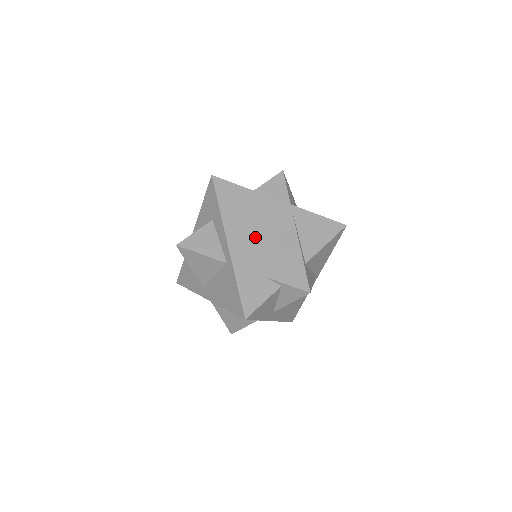
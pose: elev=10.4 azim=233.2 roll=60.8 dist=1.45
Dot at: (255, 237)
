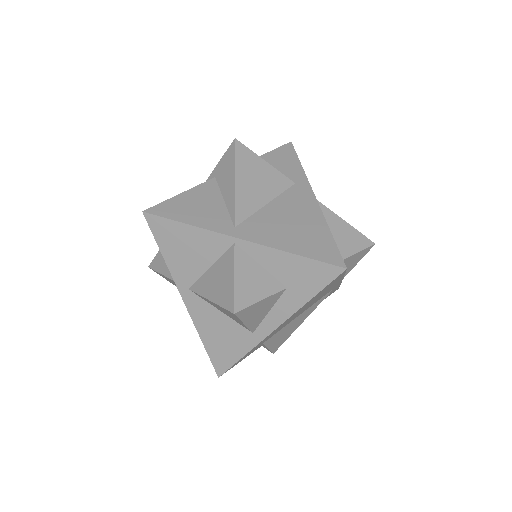
Dot at: (295, 316)
